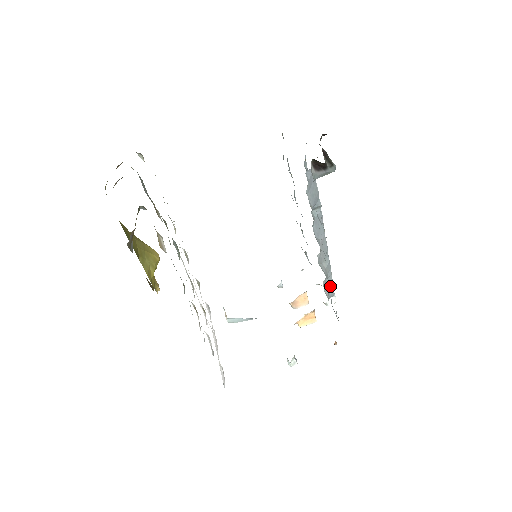
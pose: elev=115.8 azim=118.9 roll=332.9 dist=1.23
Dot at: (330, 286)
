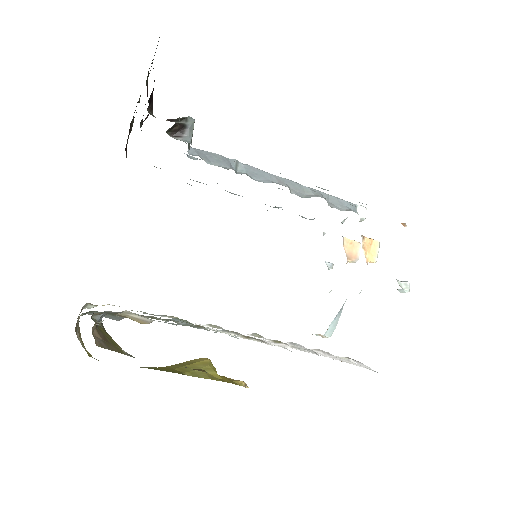
Dot at: (341, 203)
